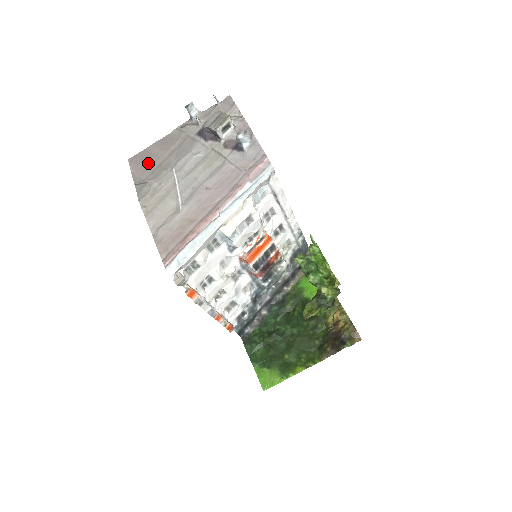
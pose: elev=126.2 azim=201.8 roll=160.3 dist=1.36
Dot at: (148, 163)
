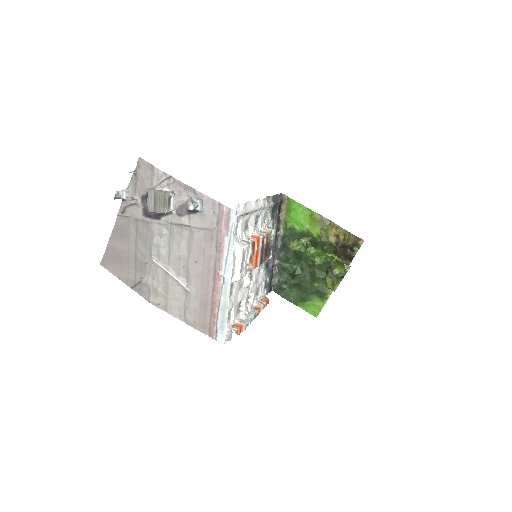
Dot at: (123, 262)
